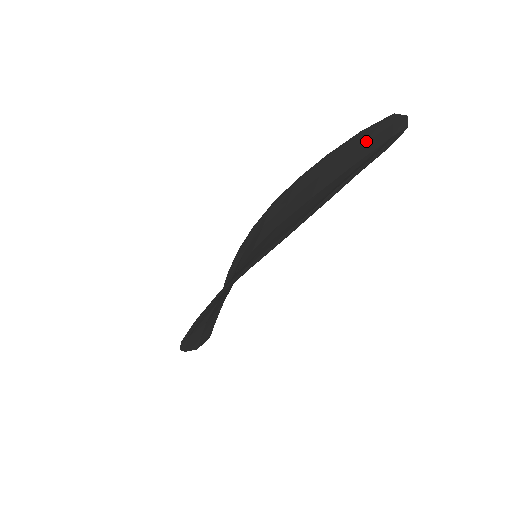
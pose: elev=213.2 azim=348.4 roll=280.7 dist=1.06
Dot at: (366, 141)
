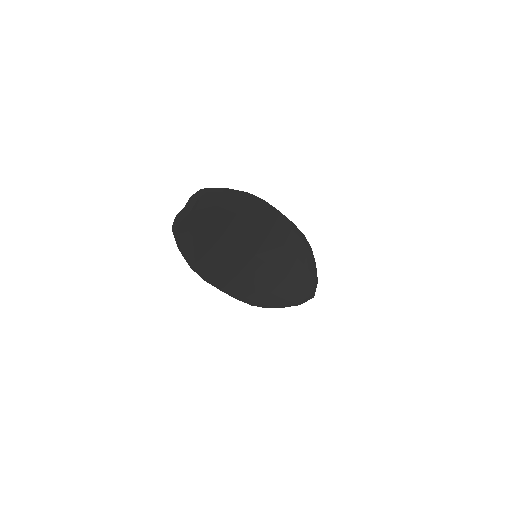
Dot at: (210, 202)
